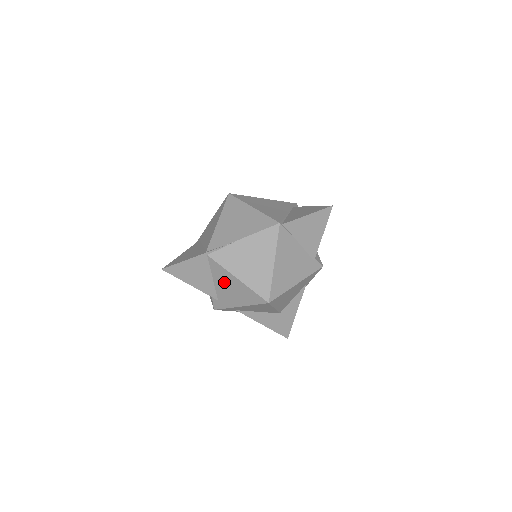
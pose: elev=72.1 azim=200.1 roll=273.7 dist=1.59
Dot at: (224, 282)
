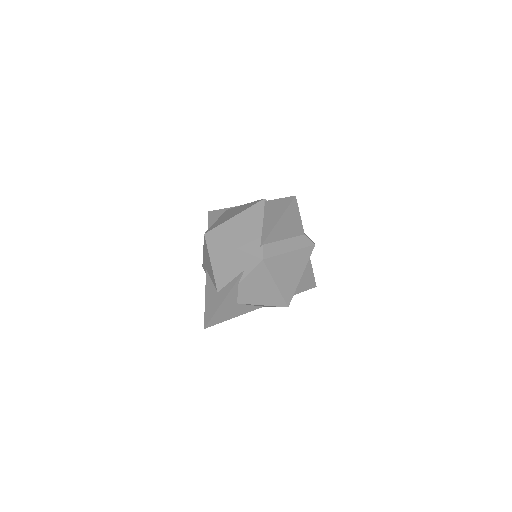
Dot at: occluded
